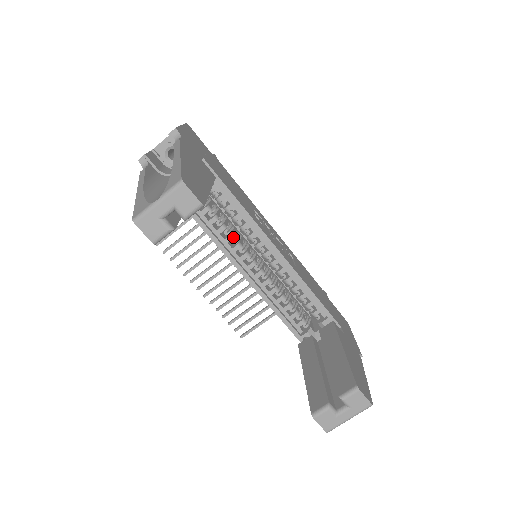
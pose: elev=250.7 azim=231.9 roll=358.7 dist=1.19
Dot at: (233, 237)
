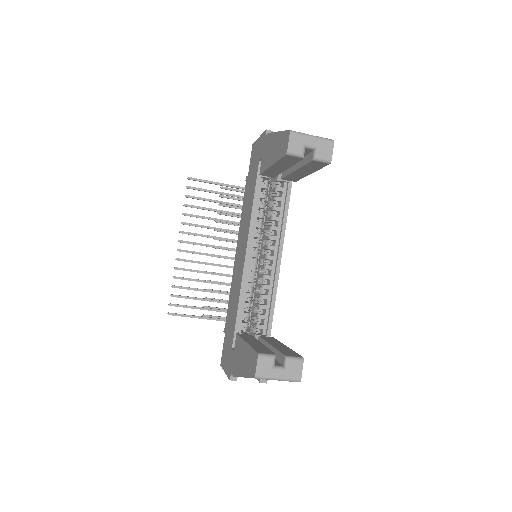
Dot at: occluded
